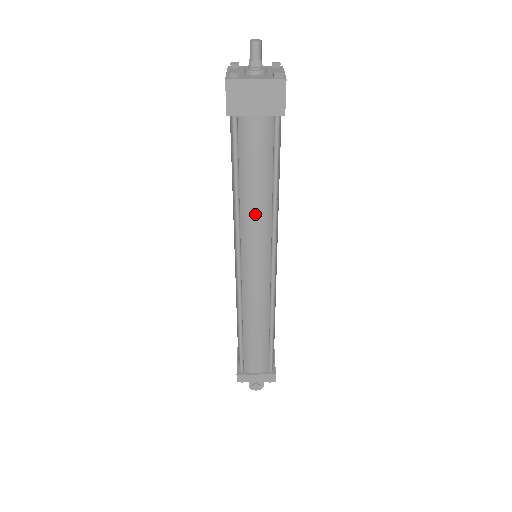
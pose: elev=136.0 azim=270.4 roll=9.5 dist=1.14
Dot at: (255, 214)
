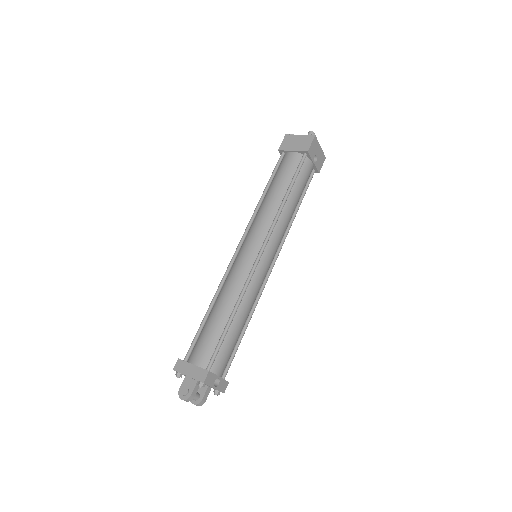
Dot at: (267, 207)
